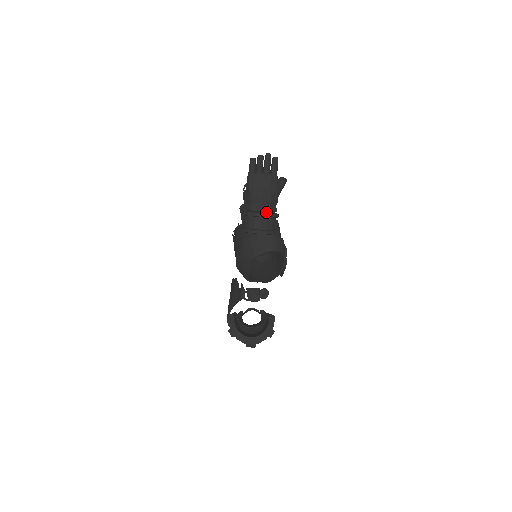
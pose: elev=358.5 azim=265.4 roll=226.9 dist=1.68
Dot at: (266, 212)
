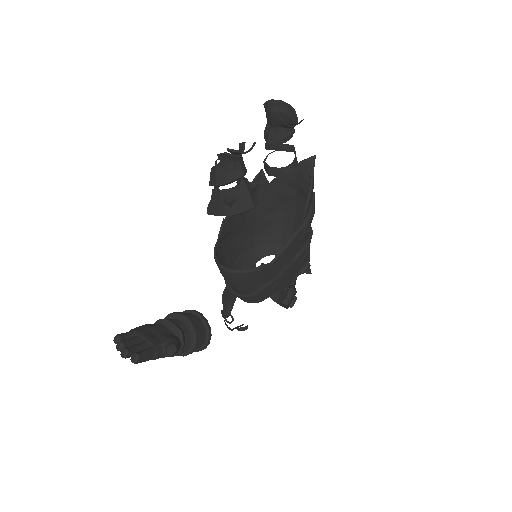
Dot at: occluded
